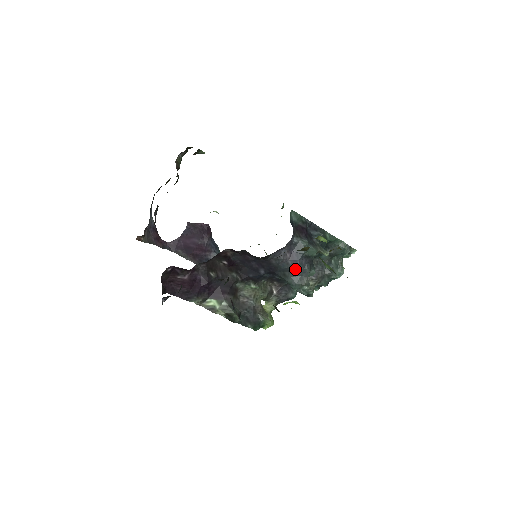
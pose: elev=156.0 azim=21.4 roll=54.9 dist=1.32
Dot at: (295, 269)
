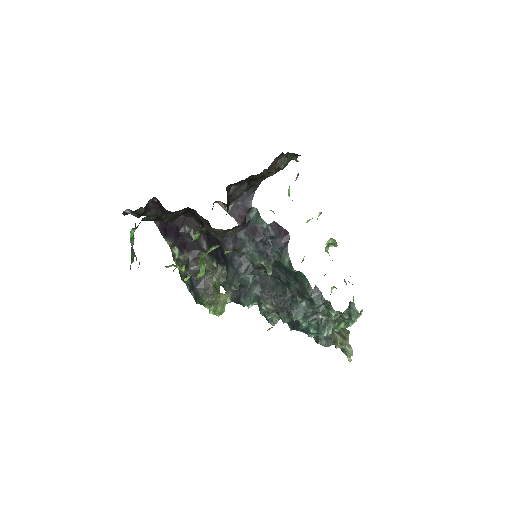
Dot at: (231, 263)
